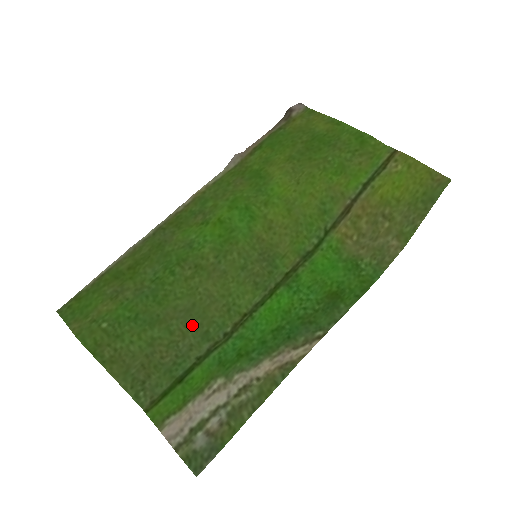
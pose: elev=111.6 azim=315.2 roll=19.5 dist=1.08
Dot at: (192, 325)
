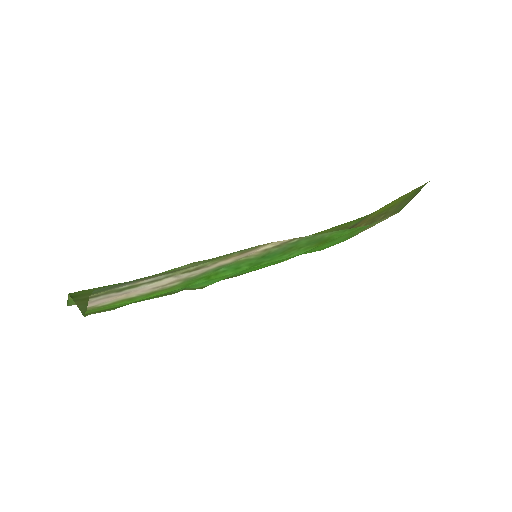
Dot at: occluded
